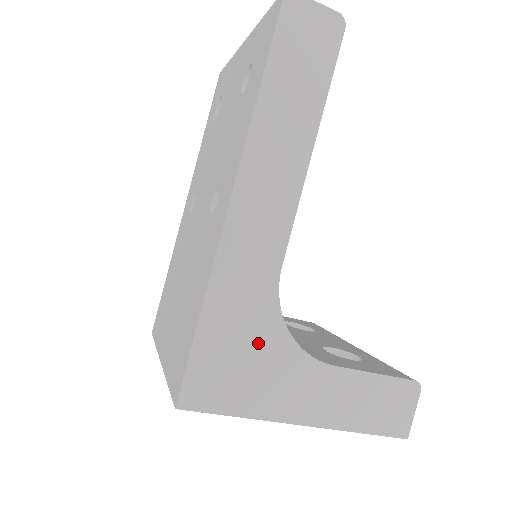
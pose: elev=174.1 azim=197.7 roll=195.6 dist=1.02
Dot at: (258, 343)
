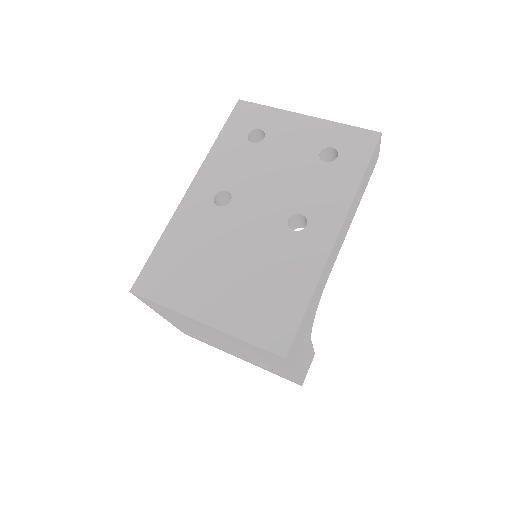
Dot at: (310, 322)
